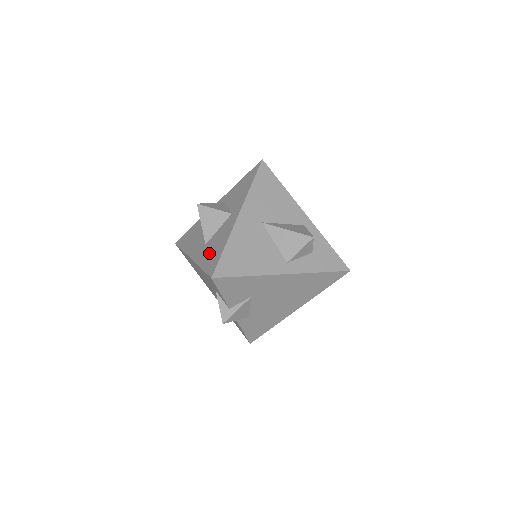
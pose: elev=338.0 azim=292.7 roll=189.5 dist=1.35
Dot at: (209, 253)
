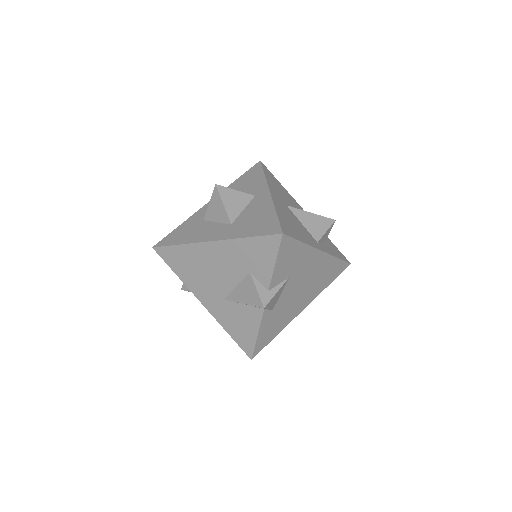
Dot at: (250, 225)
